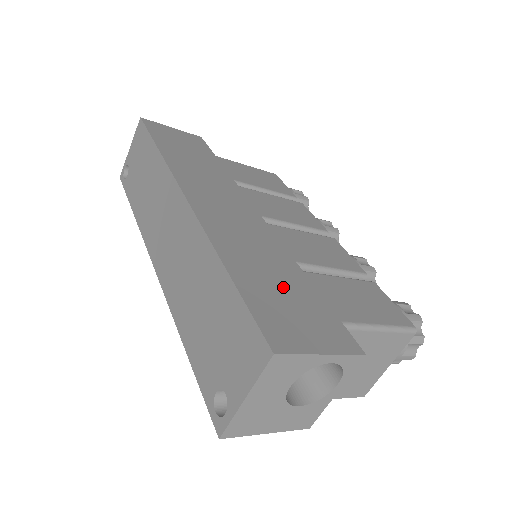
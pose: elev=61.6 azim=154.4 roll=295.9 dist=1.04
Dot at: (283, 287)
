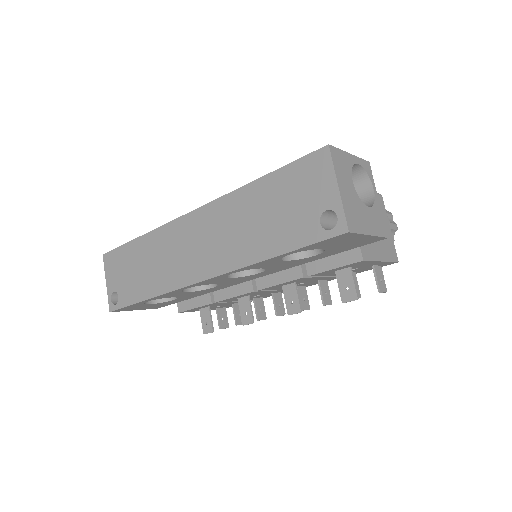
Dot at: occluded
